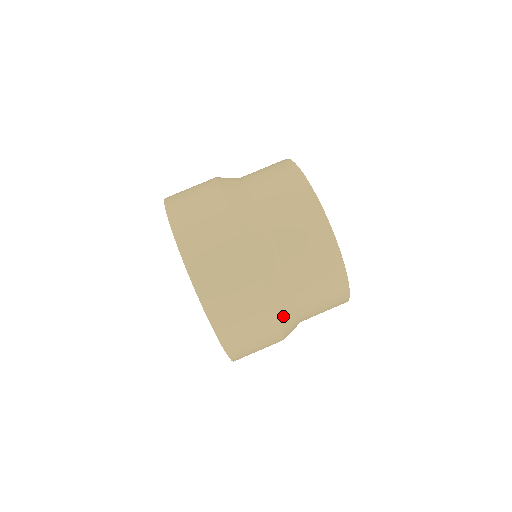
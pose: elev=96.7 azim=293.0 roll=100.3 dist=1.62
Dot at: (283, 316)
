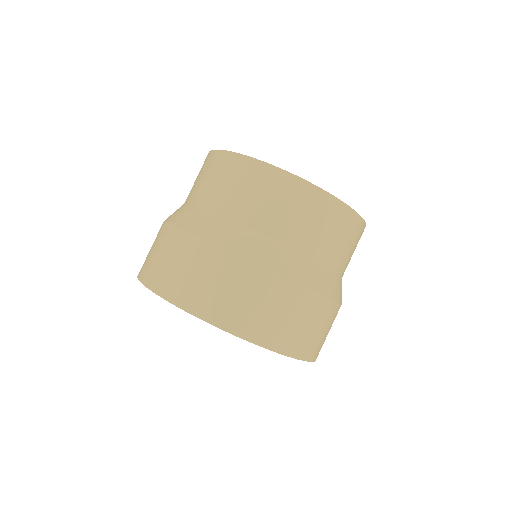
Dot at: (325, 288)
